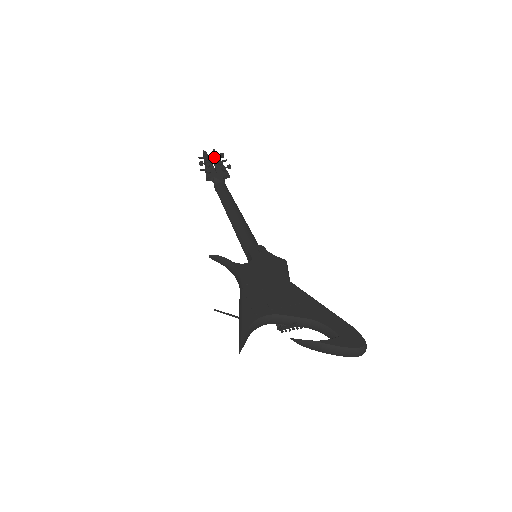
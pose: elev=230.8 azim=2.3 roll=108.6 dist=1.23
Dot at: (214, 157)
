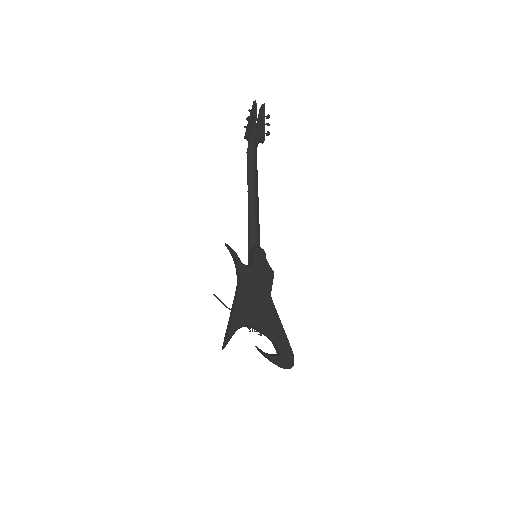
Dot at: (261, 115)
